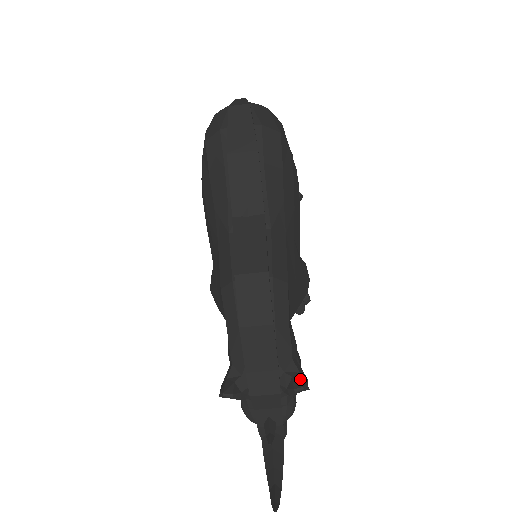
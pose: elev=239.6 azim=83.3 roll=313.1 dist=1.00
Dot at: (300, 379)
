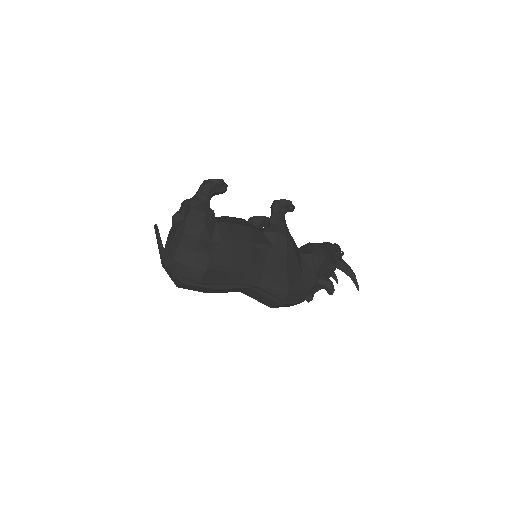
Dot at: (328, 290)
